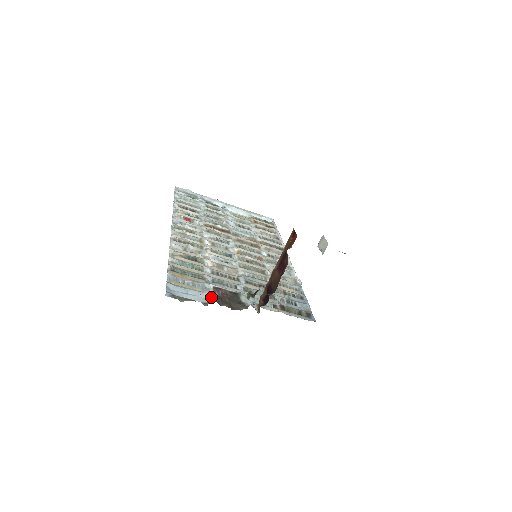
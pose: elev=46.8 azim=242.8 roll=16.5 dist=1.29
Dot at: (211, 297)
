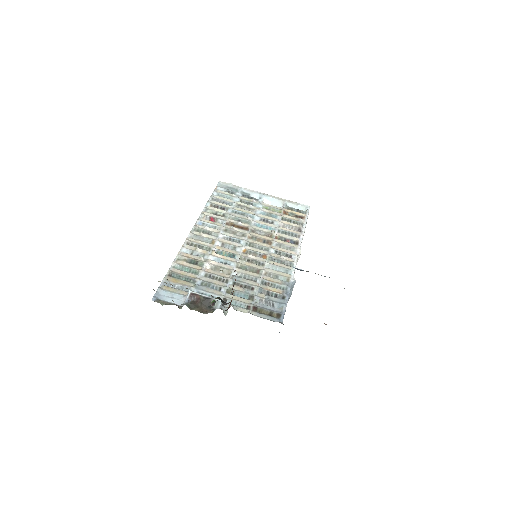
Dot at: (183, 303)
